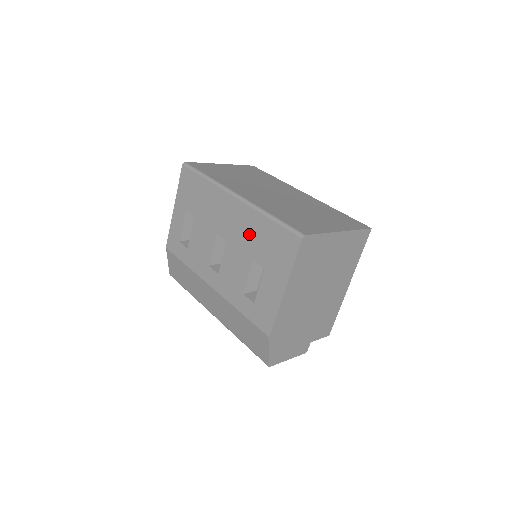
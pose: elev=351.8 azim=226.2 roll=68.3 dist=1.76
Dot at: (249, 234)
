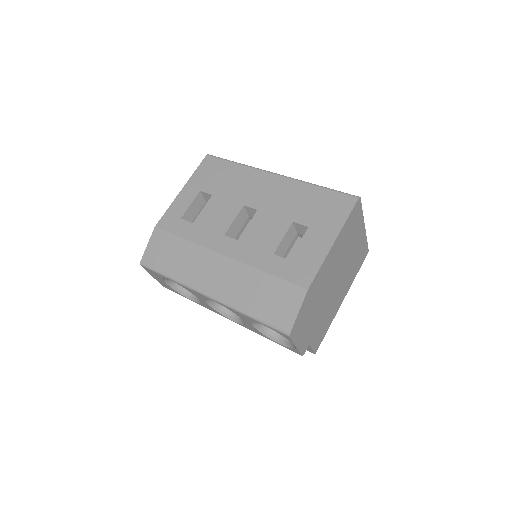
Dot at: (291, 201)
